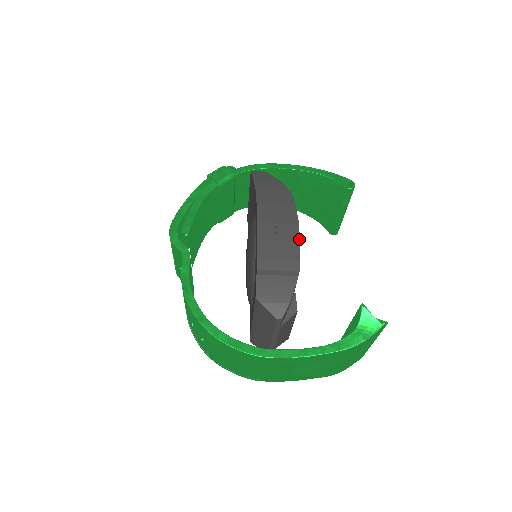
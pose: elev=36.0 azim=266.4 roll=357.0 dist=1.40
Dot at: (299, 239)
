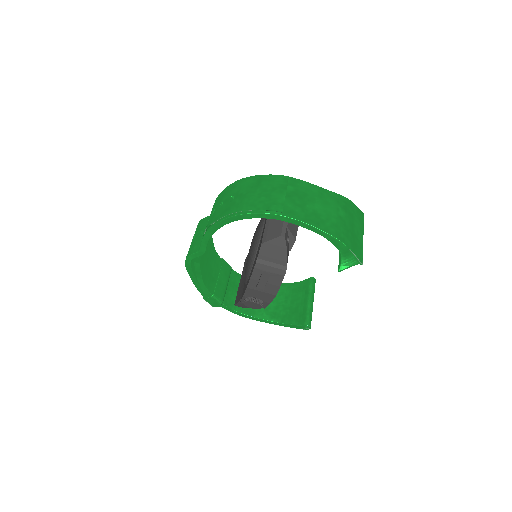
Dot at: occluded
